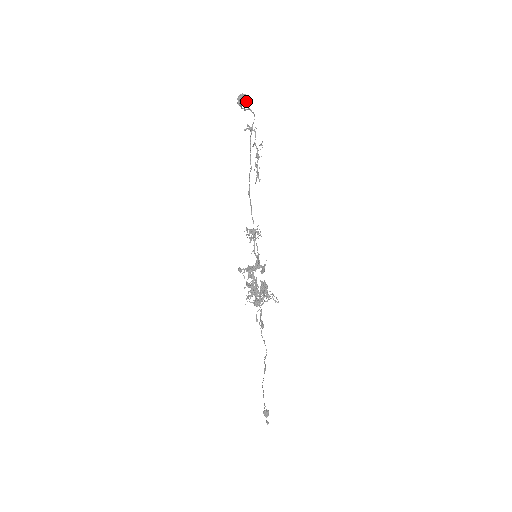
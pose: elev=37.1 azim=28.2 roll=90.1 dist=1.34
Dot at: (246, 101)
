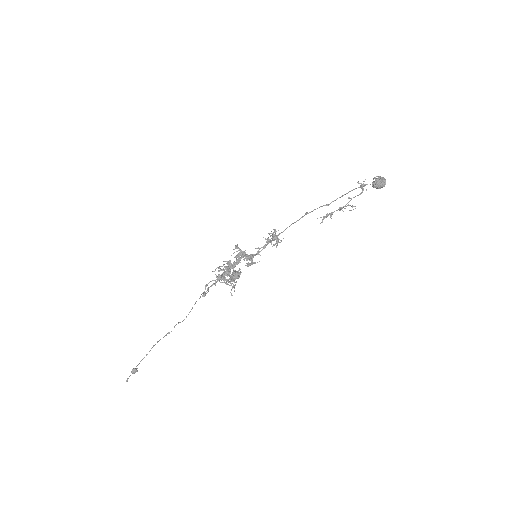
Dot at: (380, 187)
